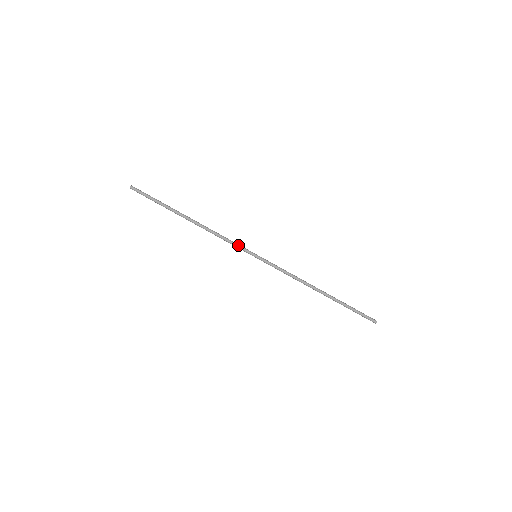
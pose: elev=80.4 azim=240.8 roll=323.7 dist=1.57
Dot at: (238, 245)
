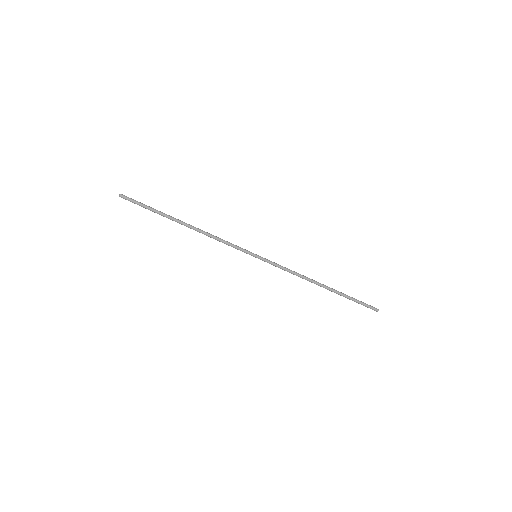
Dot at: (237, 247)
